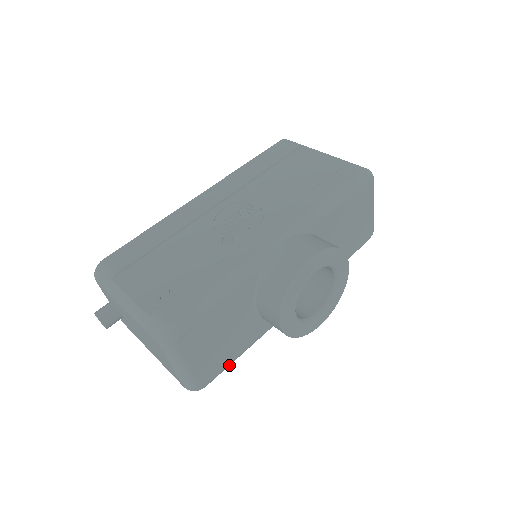
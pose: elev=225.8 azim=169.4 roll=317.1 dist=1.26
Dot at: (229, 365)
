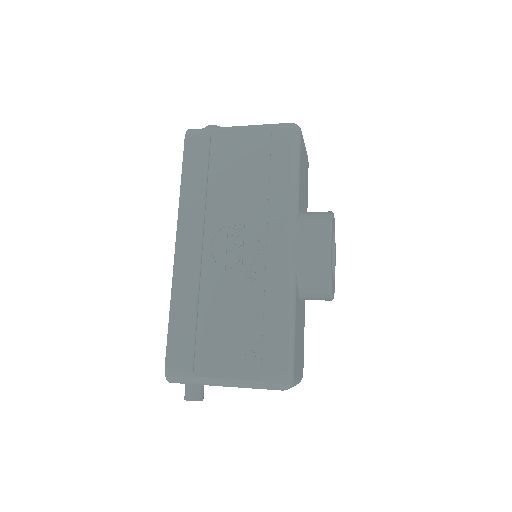
Dot at: occluded
